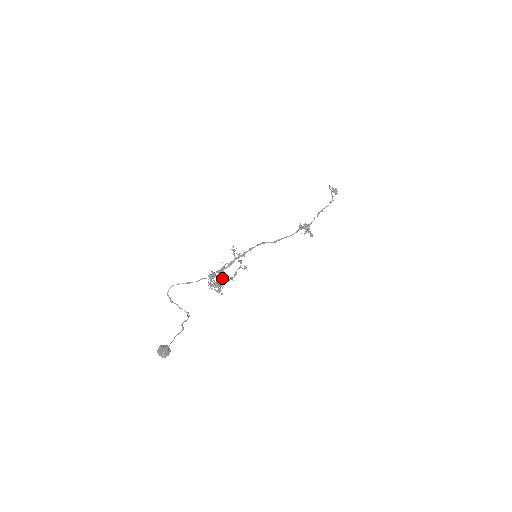
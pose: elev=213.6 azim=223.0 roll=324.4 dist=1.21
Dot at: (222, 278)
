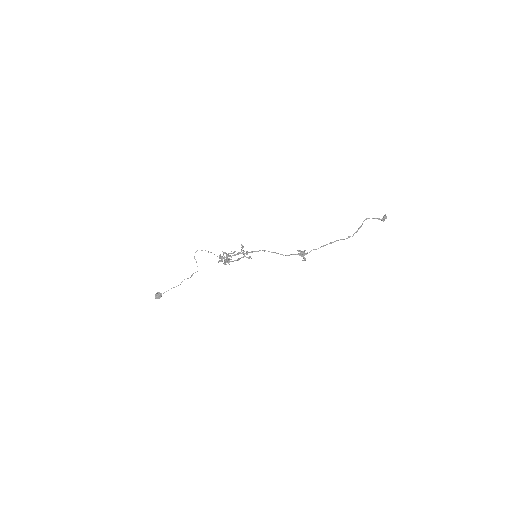
Dot at: (227, 260)
